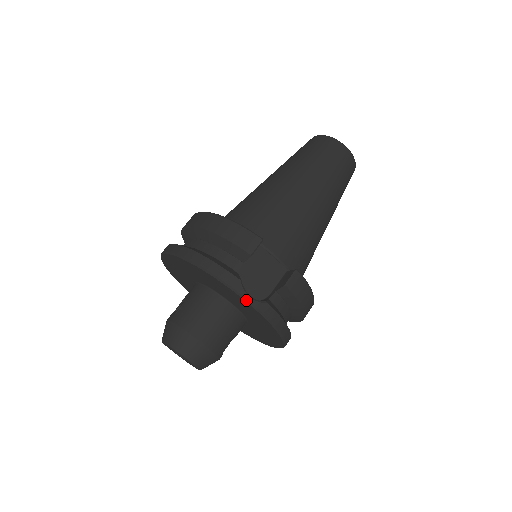
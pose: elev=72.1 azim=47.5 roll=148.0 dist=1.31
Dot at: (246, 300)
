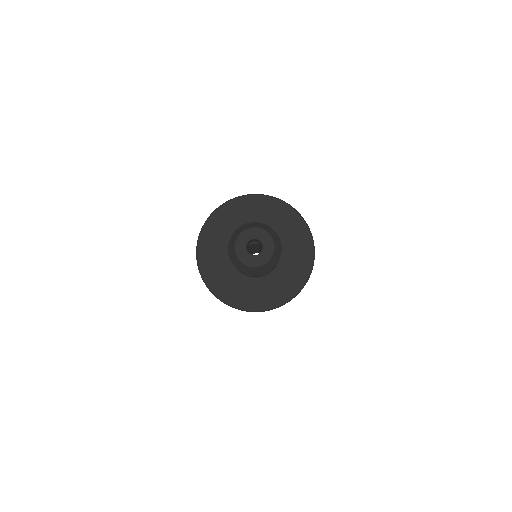
Dot at: occluded
